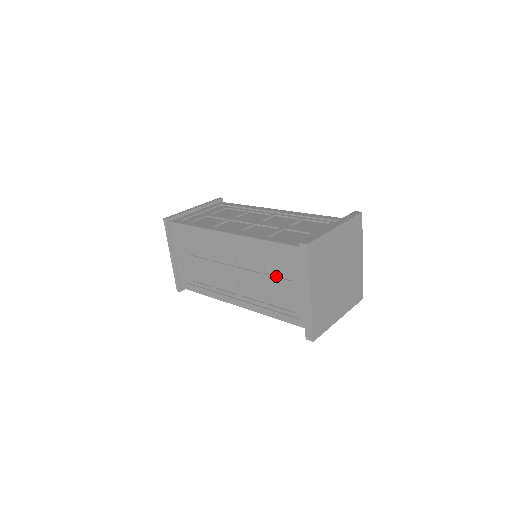
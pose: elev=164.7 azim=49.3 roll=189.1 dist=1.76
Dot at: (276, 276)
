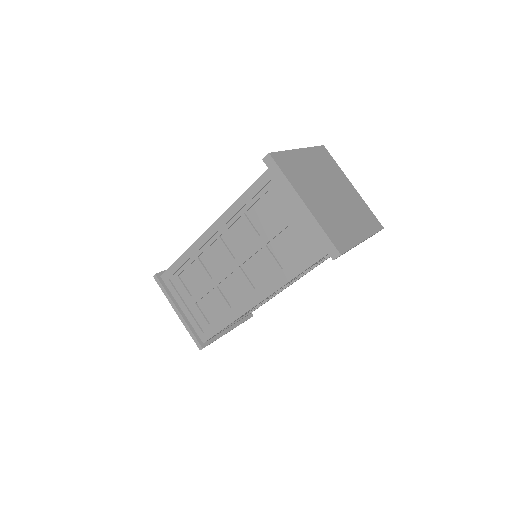
Dot at: (270, 228)
